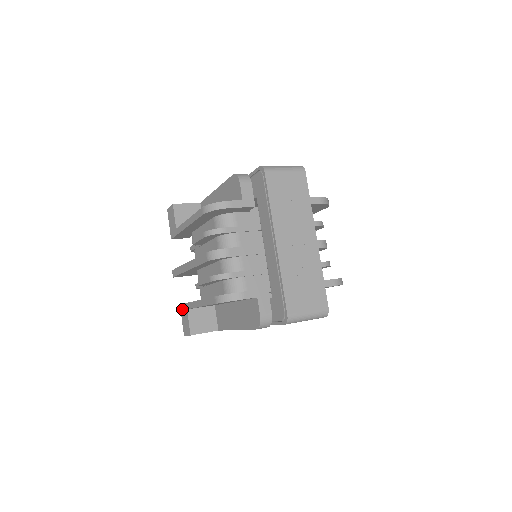
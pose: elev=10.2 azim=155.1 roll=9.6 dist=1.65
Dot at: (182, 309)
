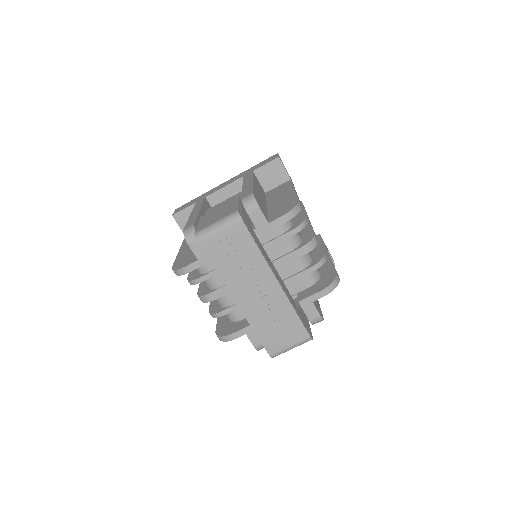
Dot at: occluded
